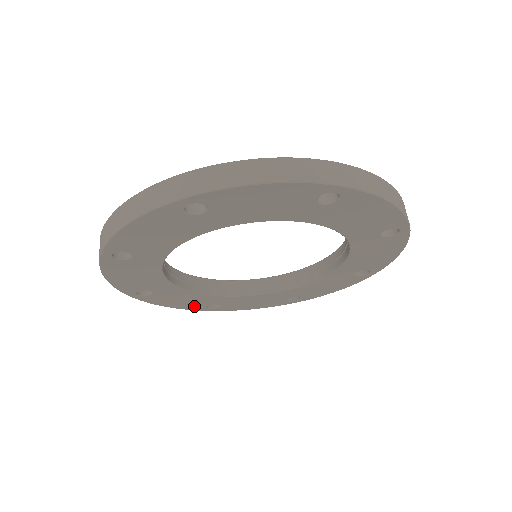
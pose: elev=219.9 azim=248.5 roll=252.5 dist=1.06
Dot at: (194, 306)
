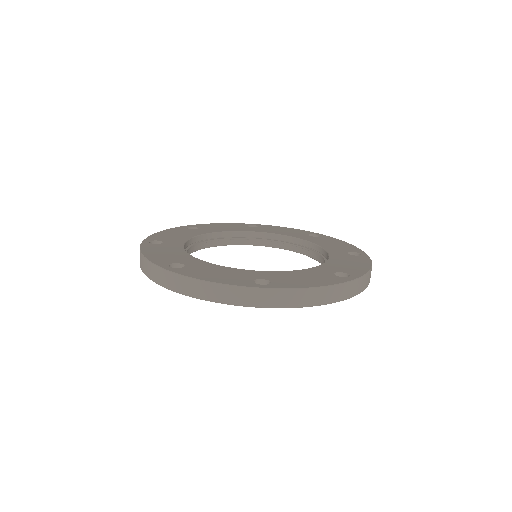
Dot at: occluded
